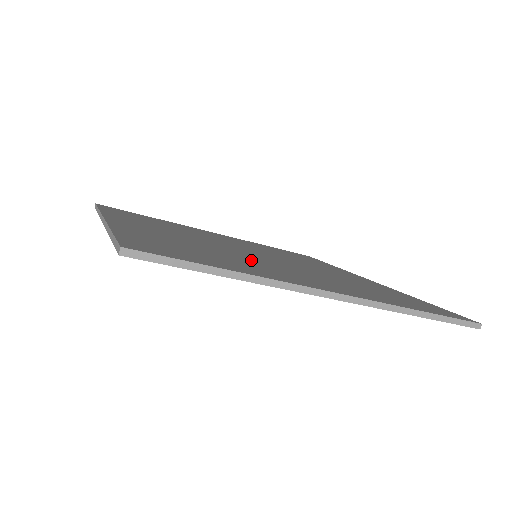
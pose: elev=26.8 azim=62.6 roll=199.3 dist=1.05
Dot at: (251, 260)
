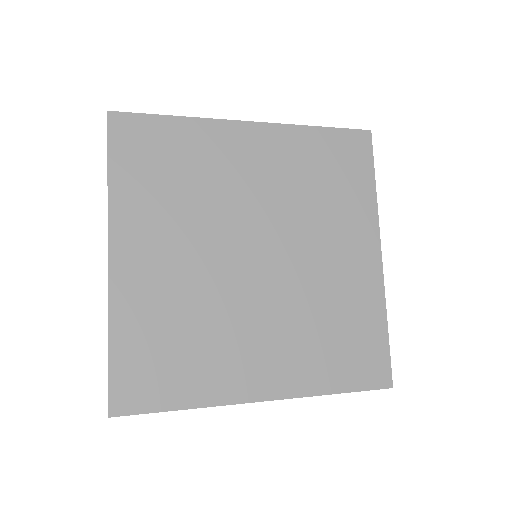
Dot at: (227, 324)
